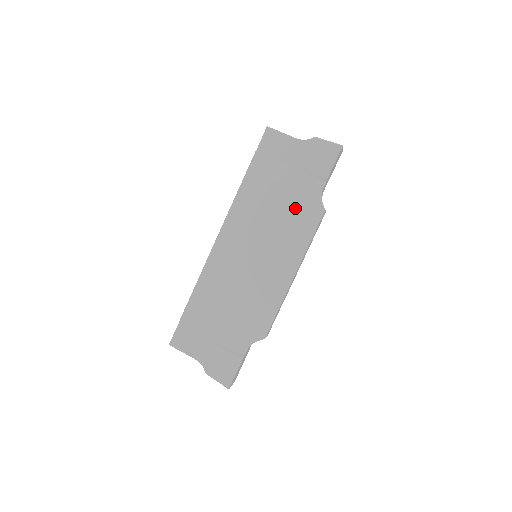
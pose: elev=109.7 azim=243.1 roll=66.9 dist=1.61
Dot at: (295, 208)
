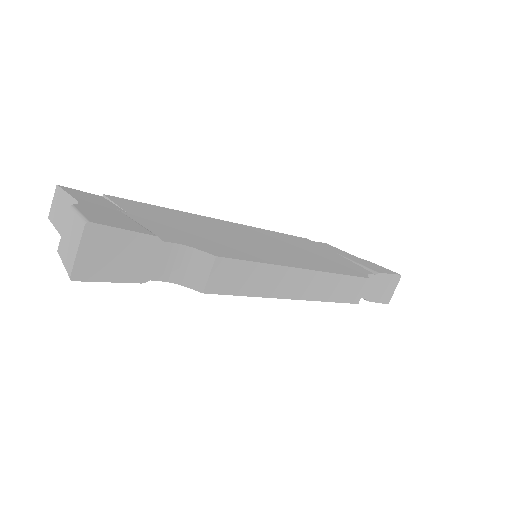
Dot at: (333, 261)
